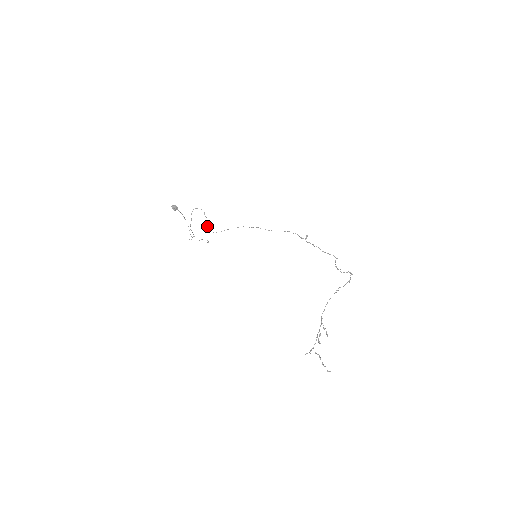
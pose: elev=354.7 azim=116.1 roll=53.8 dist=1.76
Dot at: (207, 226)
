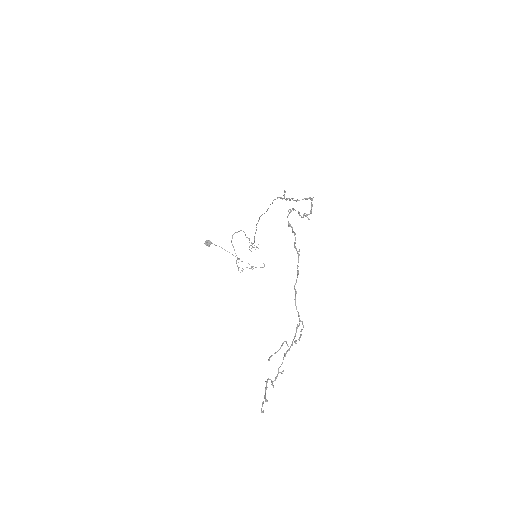
Dot at: occluded
